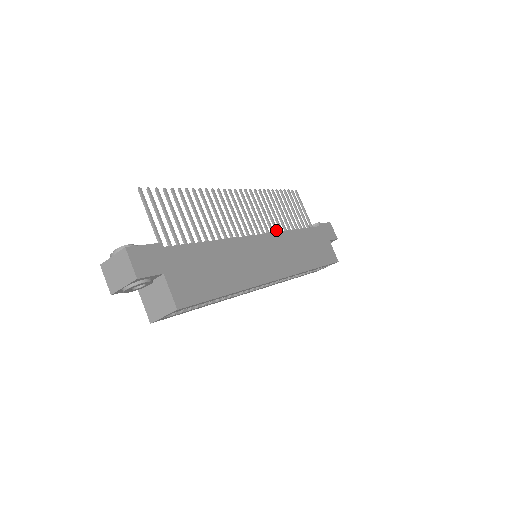
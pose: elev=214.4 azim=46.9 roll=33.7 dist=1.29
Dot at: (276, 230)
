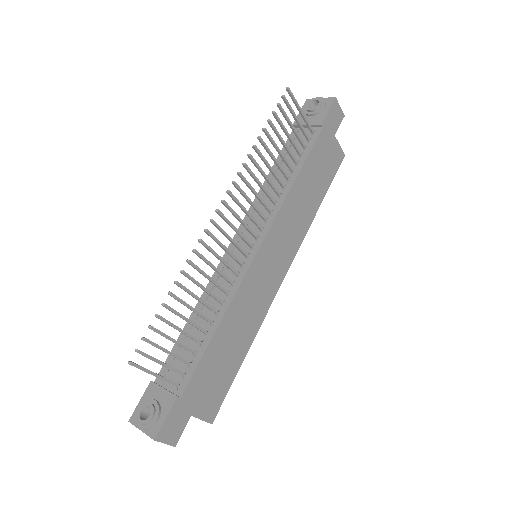
Dot at: (272, 202)
